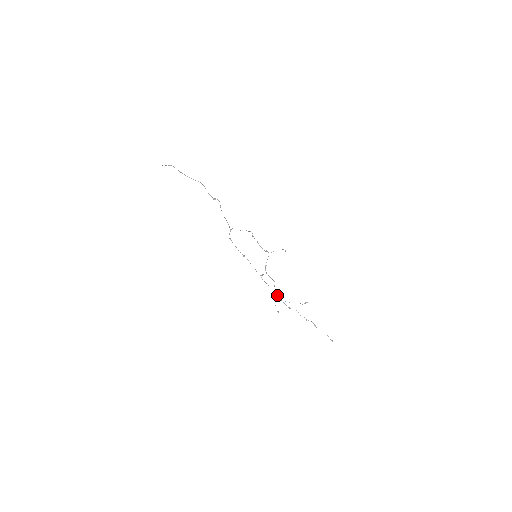
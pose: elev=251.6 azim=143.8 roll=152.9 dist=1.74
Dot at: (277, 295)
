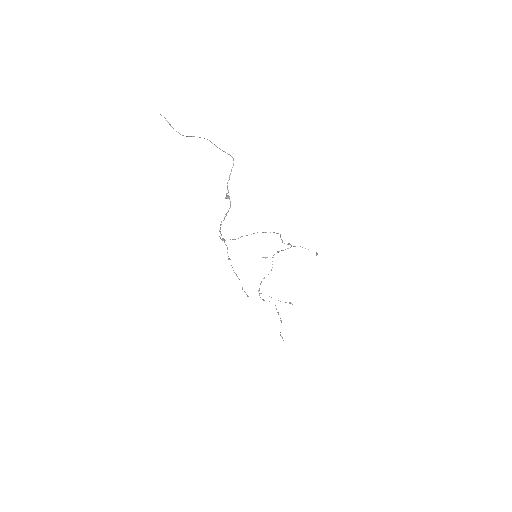
Dot at: occluded
